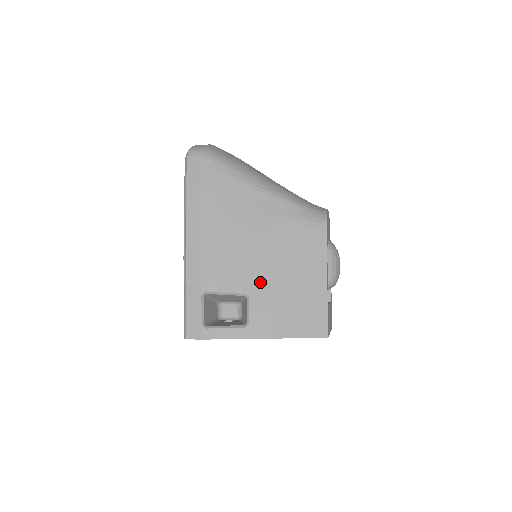
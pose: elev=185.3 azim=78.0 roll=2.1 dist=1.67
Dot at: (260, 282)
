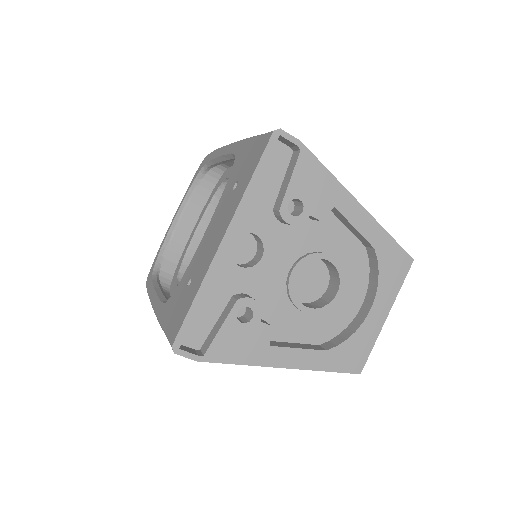
Dot at: occluded
